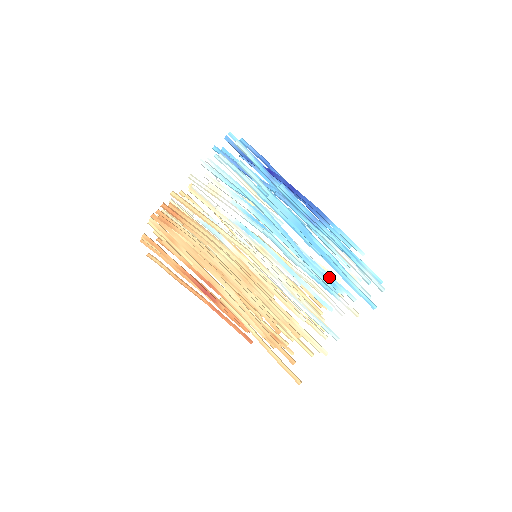
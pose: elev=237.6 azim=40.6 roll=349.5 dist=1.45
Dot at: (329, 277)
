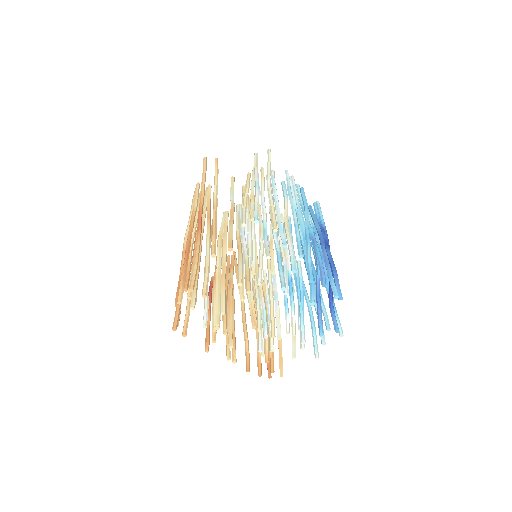
Dot at: occluded
